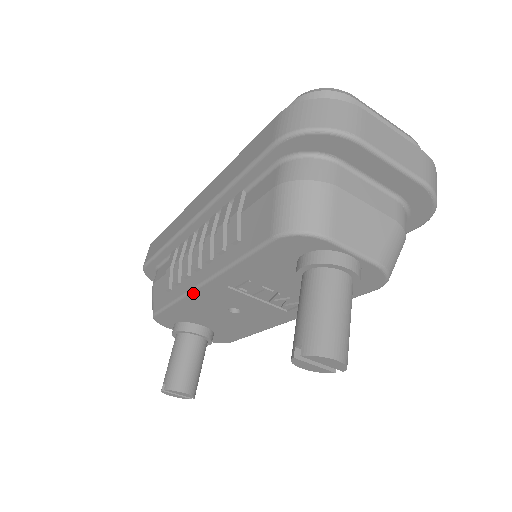
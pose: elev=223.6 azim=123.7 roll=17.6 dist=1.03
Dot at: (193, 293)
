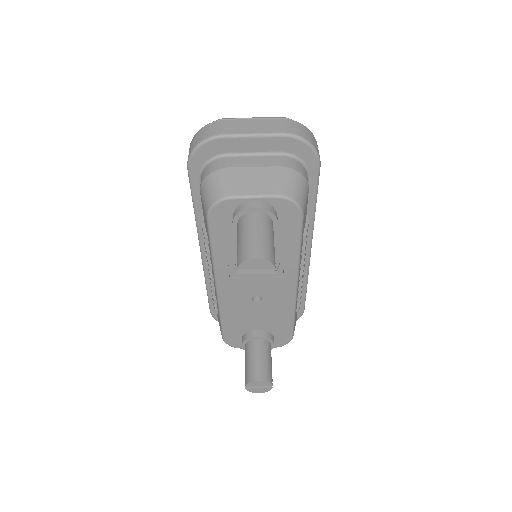
Dot at: (220, 298)
